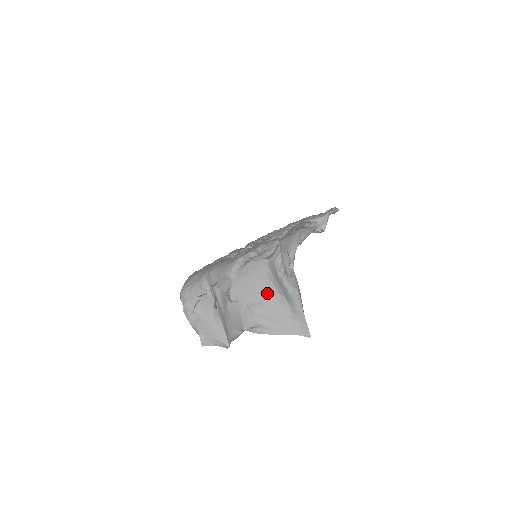
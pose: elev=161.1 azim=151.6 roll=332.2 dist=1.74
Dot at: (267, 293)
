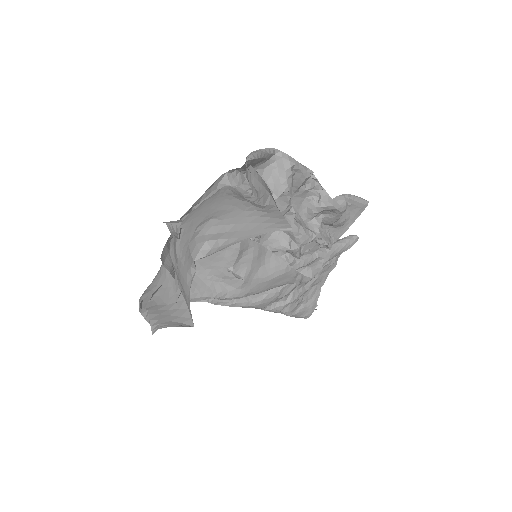
Dot at: (222, 205)
